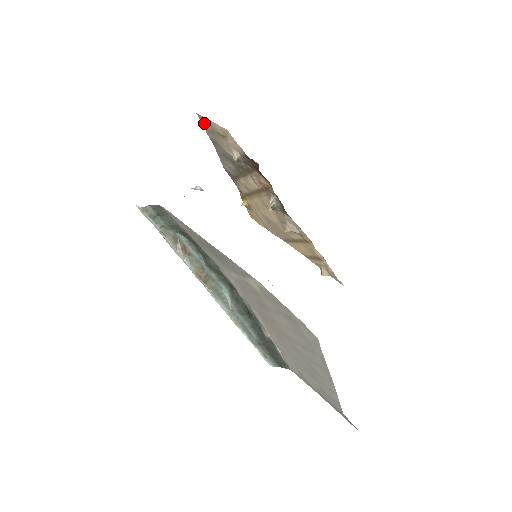
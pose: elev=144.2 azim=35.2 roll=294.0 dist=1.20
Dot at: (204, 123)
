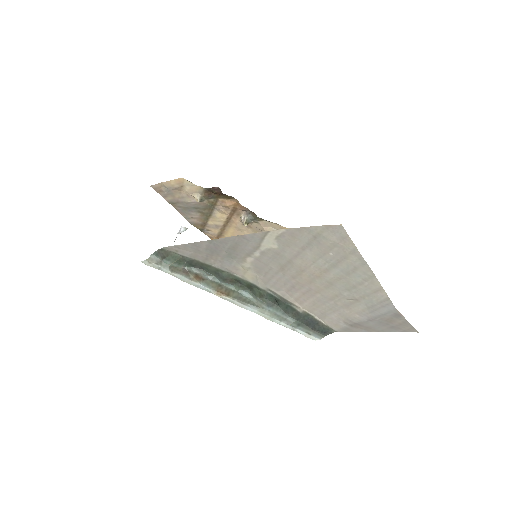
Dot at: (159, 190)
